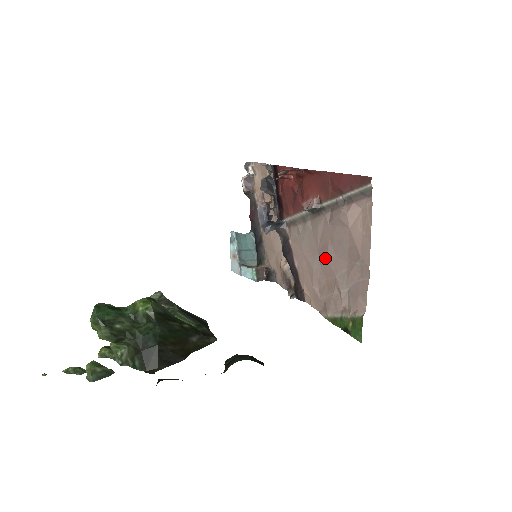
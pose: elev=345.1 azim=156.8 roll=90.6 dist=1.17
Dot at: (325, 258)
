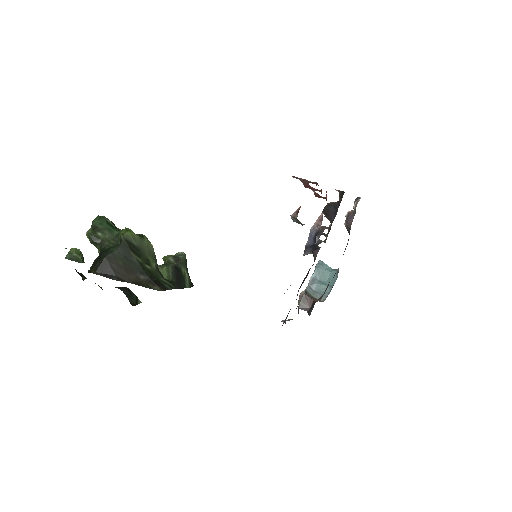
Dot at: occluded
